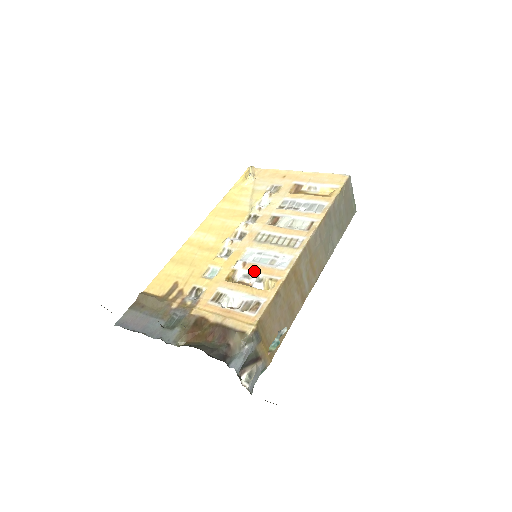
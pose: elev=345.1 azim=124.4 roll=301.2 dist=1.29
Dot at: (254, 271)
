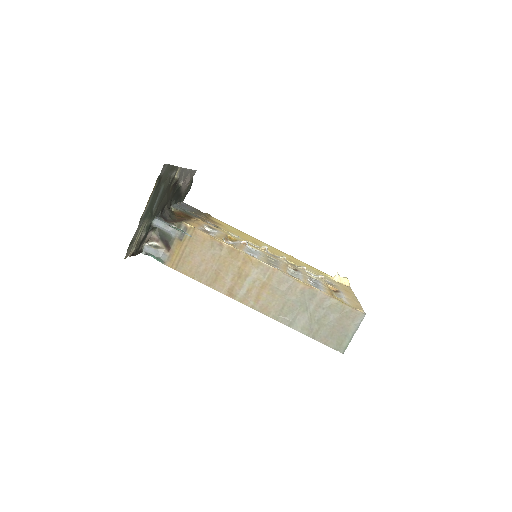
Dot at: (239, 244)
